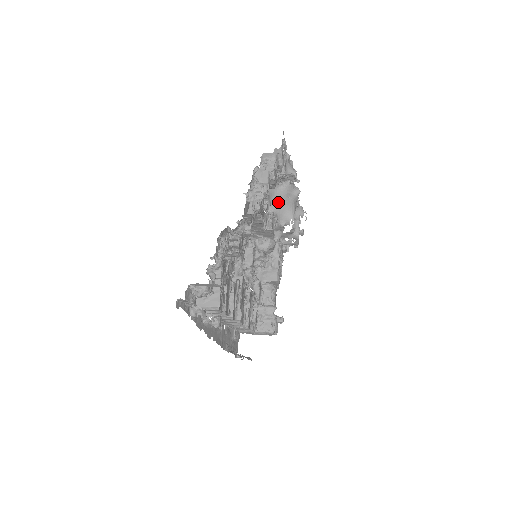
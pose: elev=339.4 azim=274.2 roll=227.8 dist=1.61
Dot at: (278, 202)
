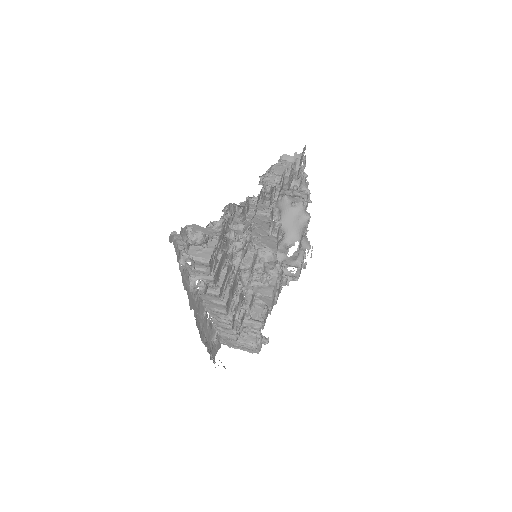
Dot at: (288, 221)
